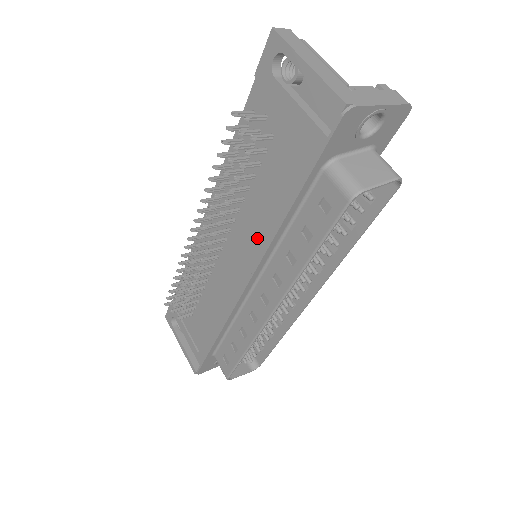
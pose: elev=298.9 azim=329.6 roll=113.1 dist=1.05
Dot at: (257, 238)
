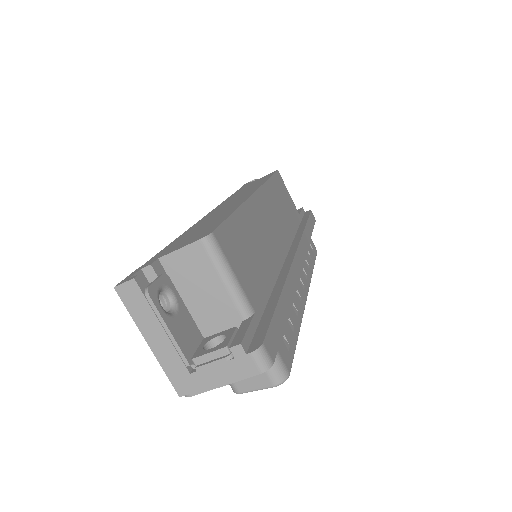
Dot at: occluded
